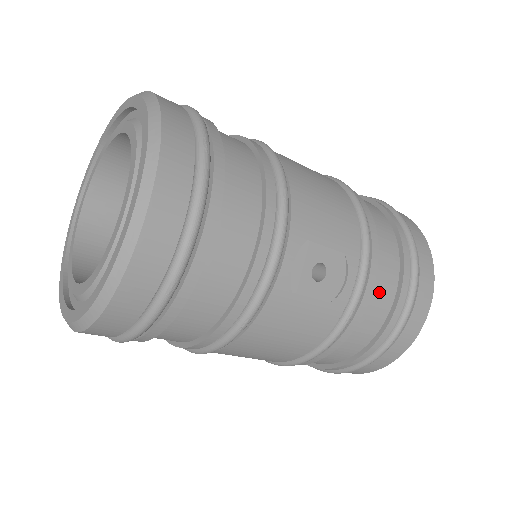
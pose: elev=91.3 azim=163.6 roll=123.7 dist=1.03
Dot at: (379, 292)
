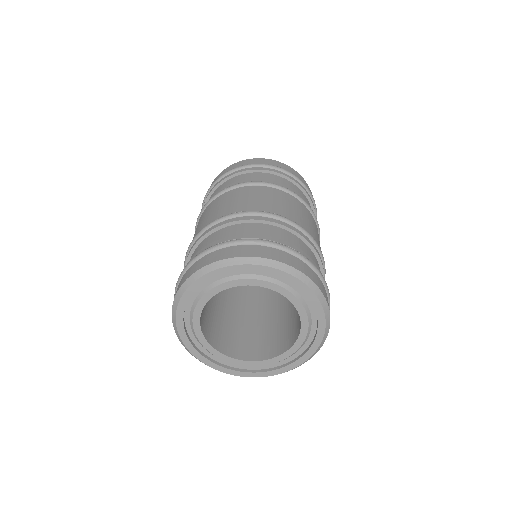
Dot at: occluded
